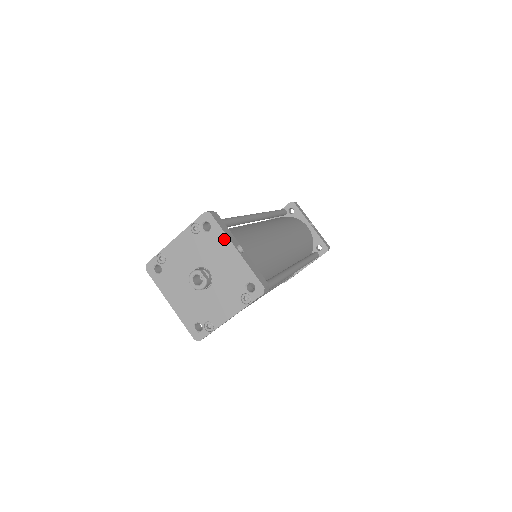
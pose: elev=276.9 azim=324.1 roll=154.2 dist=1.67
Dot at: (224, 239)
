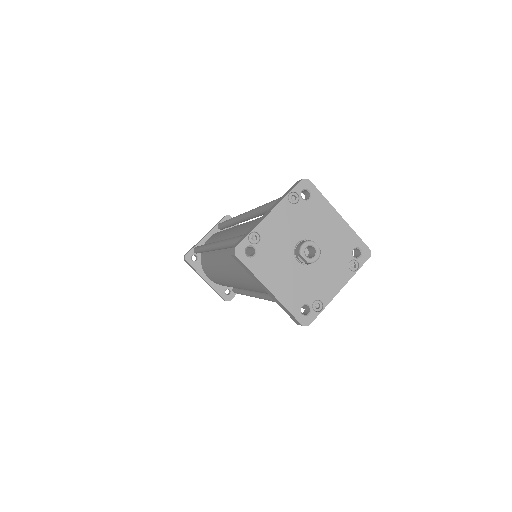
Dot at: (326, 206)
